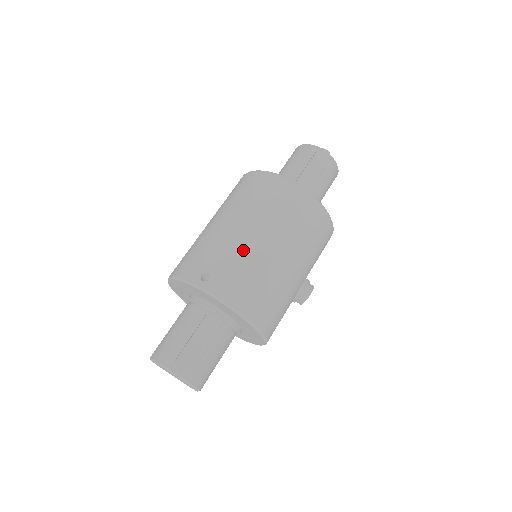
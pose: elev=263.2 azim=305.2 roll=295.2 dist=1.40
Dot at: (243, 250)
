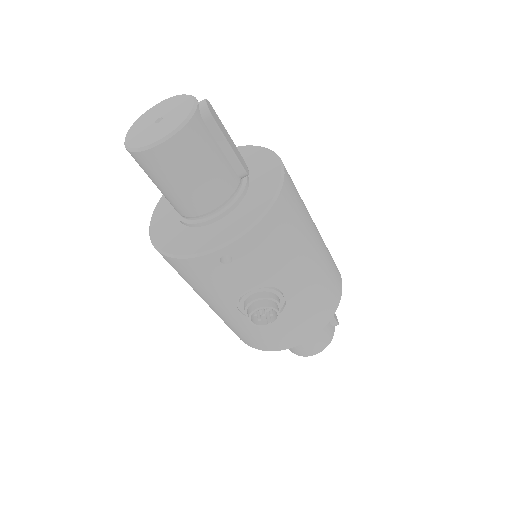
Dot at: occluded
